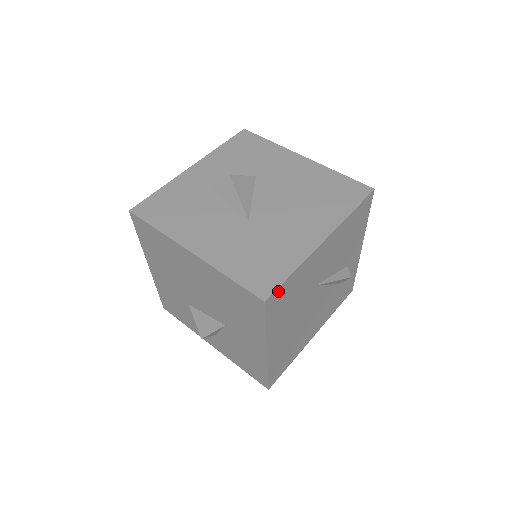
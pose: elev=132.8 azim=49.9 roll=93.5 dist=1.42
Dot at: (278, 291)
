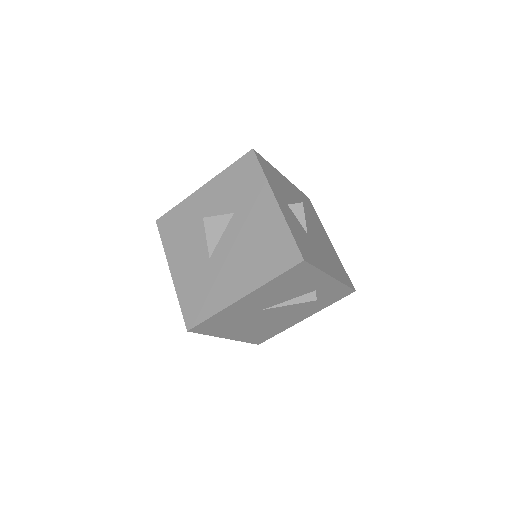
Dot at: (201, 325)
